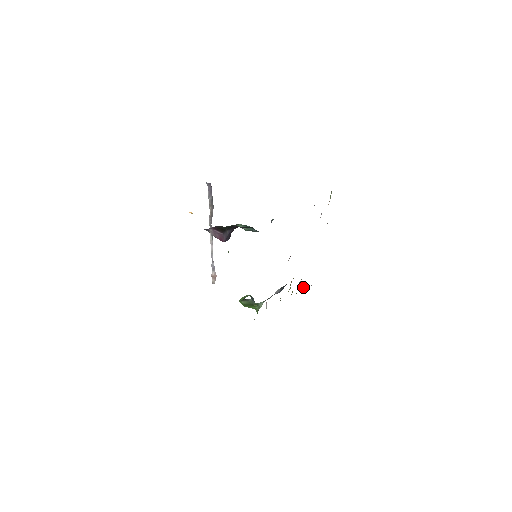
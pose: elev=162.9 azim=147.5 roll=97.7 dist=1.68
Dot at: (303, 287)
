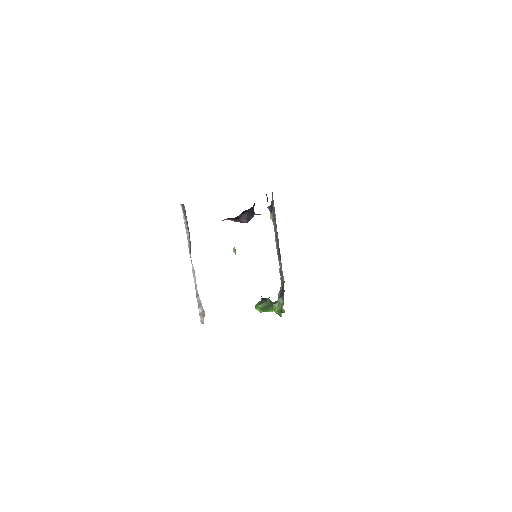
Dot at: occluded
